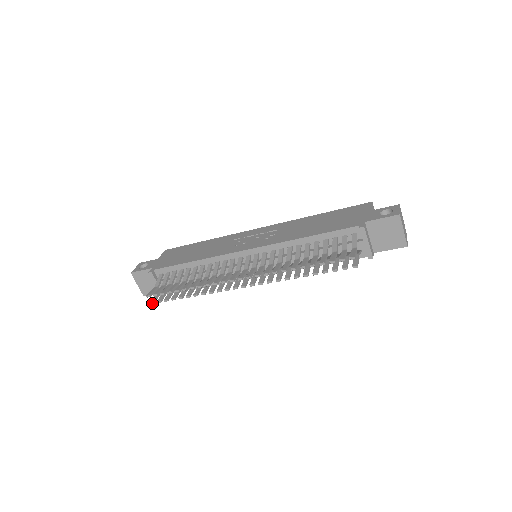
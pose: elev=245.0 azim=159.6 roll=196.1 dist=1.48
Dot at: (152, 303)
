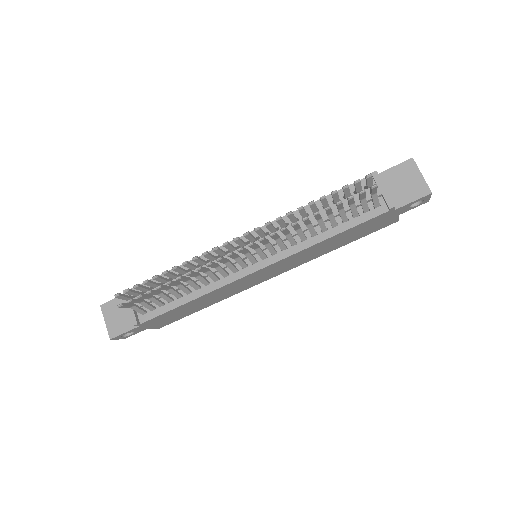
Dot at: (120, 304)
